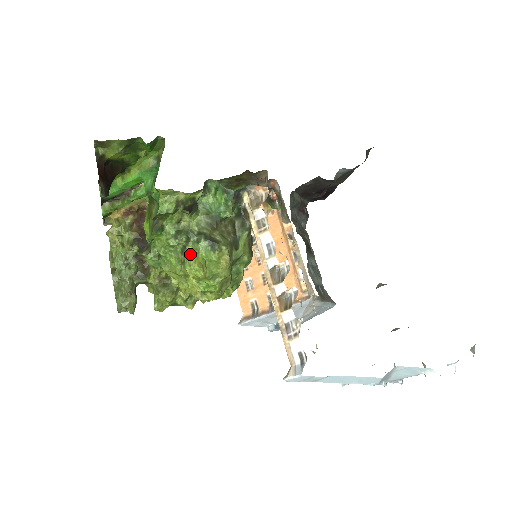
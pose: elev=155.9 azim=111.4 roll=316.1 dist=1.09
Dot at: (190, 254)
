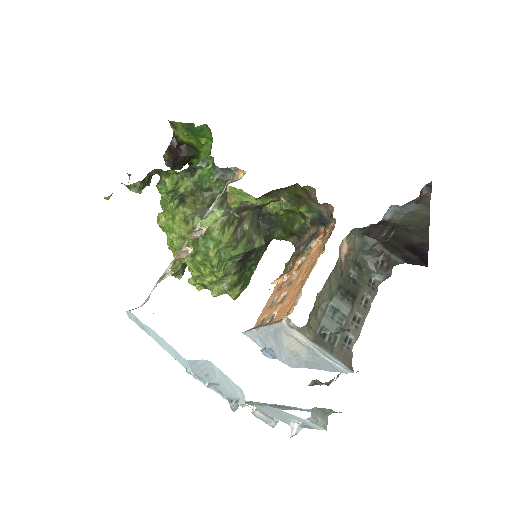
Dot at: (168, 208)
